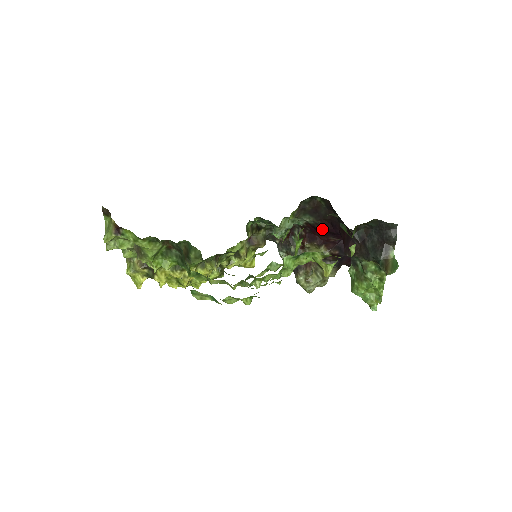
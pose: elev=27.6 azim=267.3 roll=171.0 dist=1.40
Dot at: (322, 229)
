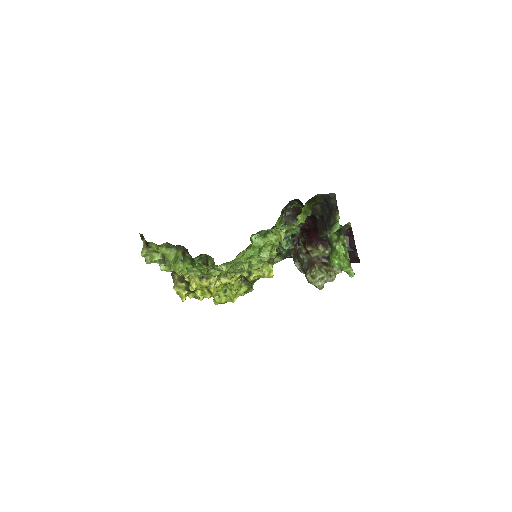
Dot at: (310, 229)
